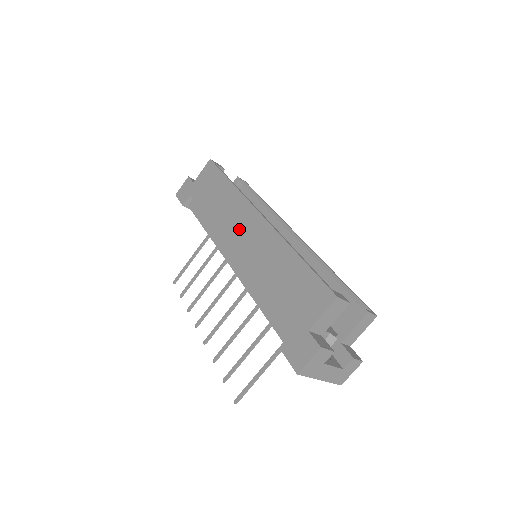
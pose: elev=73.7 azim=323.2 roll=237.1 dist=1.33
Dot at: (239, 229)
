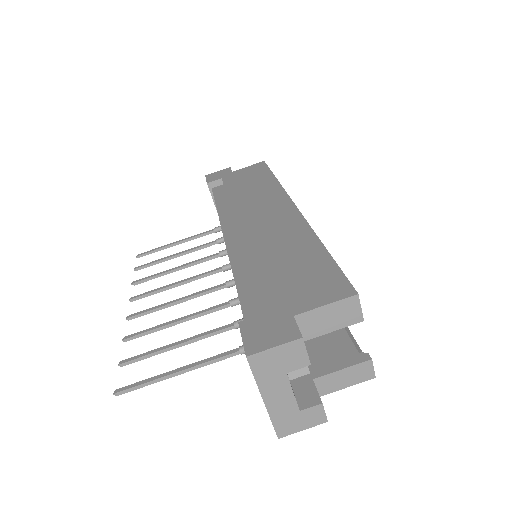
Dot at: (260, 211)
